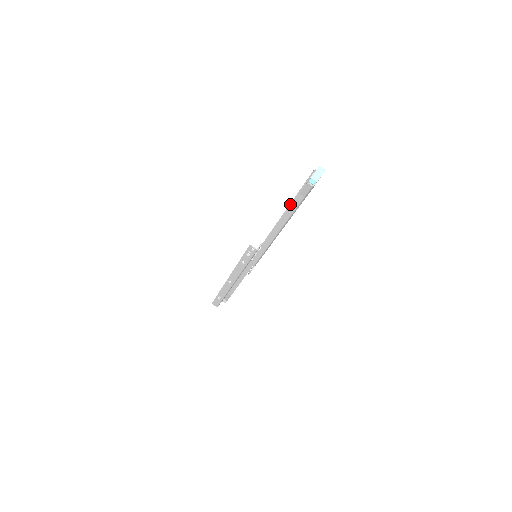
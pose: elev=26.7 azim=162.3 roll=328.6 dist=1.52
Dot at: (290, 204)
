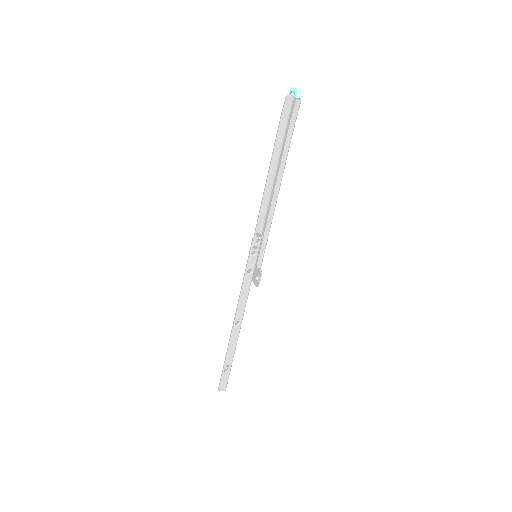
Dot at: (272, 157)
